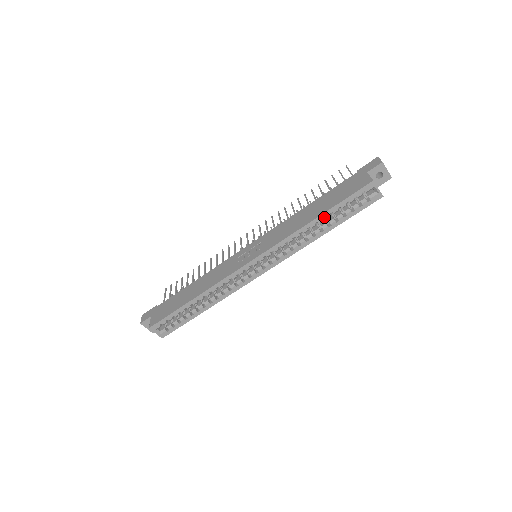
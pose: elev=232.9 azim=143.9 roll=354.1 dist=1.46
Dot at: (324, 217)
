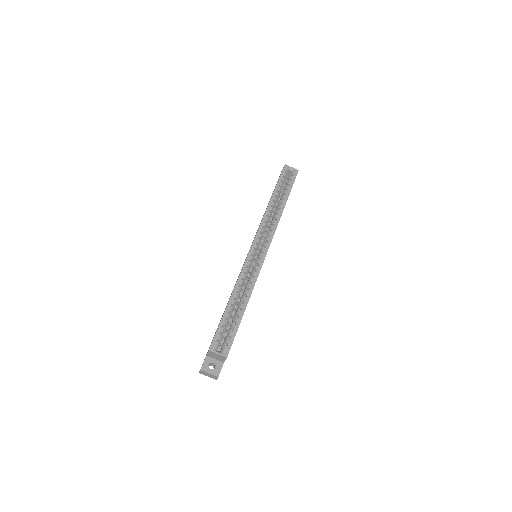
Dot at: (276, 198)
